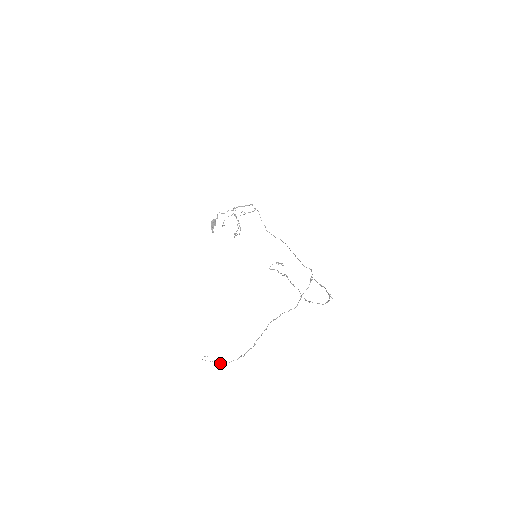
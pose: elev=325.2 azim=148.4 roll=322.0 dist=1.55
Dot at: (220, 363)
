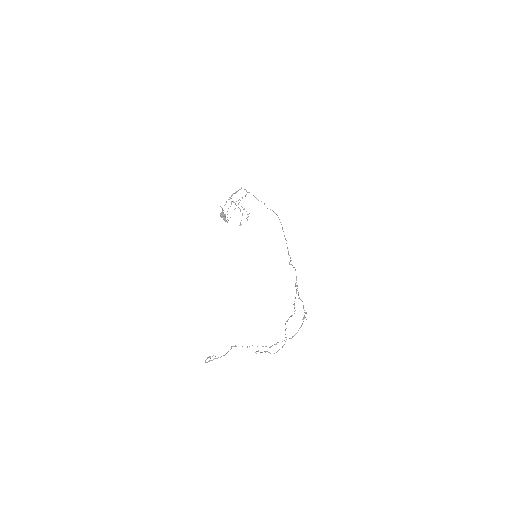
Dot at: occluded
